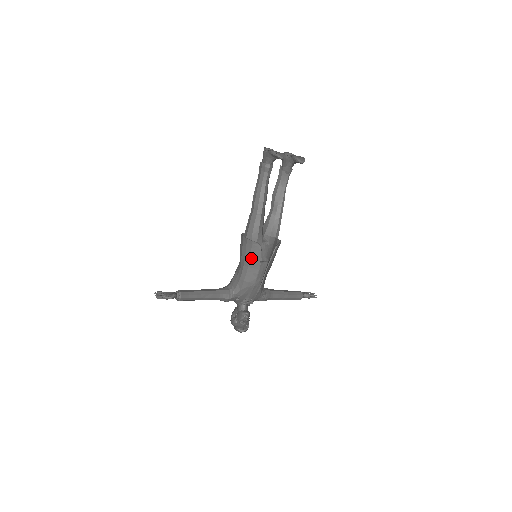
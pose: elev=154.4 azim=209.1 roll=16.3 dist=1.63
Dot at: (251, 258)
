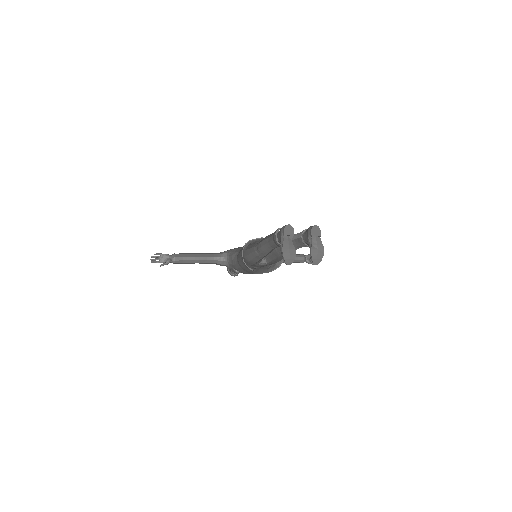
Dot at: (244, 268)
